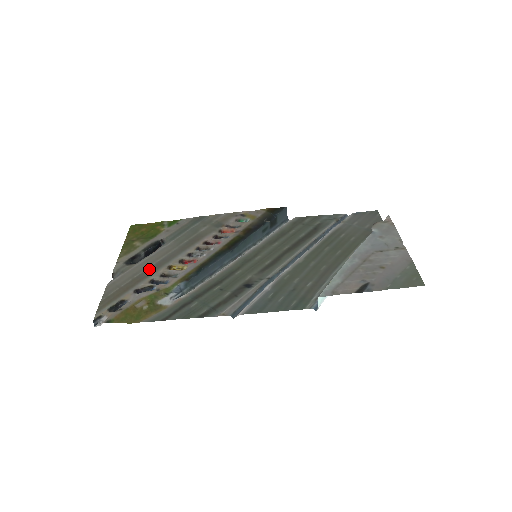
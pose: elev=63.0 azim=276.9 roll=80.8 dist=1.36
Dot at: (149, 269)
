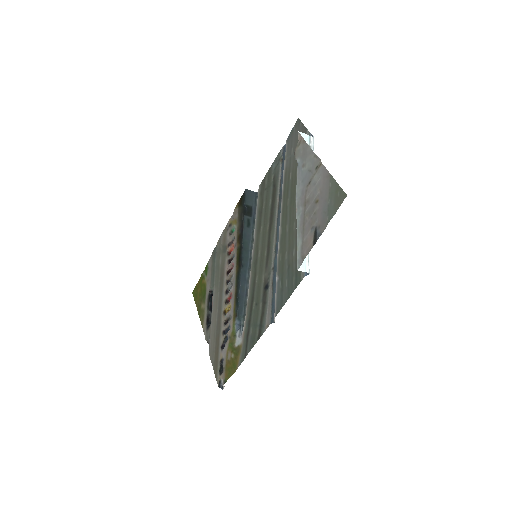
Dot at: (217, 324)
